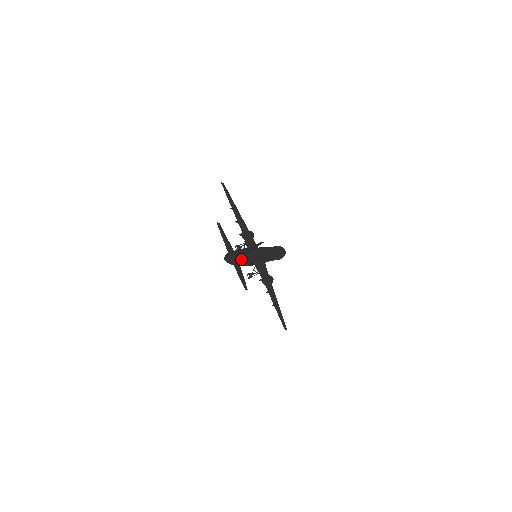
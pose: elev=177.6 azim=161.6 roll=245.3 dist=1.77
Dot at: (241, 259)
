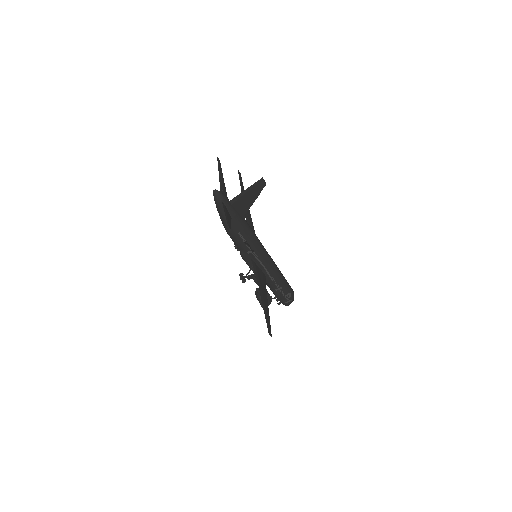
Dot at: (235, 213)
